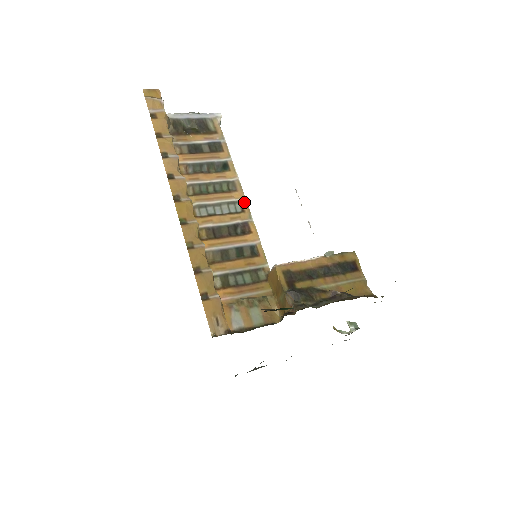
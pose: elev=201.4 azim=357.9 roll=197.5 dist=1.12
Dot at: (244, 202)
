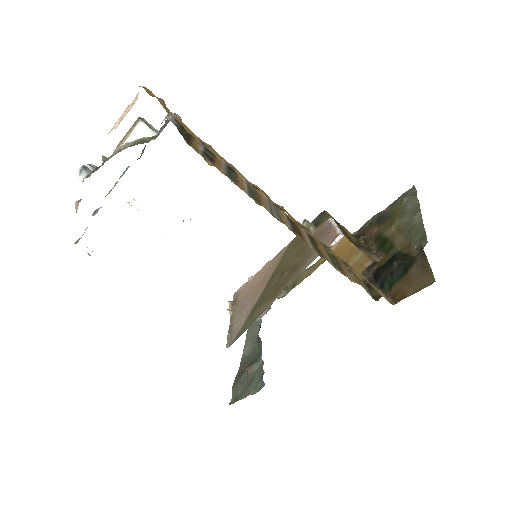
Dot at: occluded
